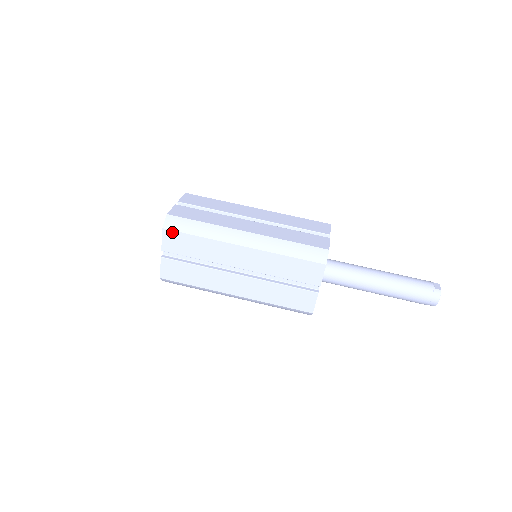
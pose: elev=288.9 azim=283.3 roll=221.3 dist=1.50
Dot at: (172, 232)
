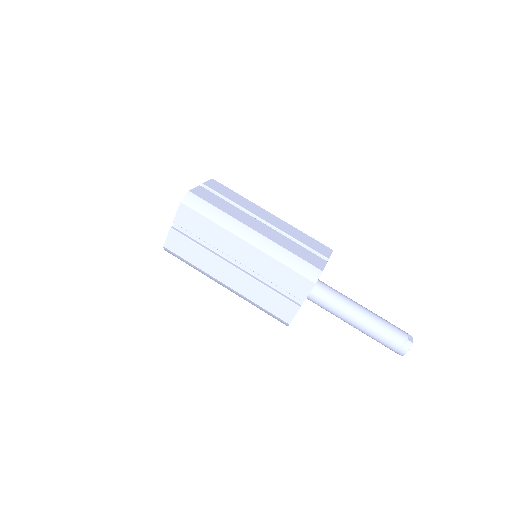
Dot at: (188, 208)
